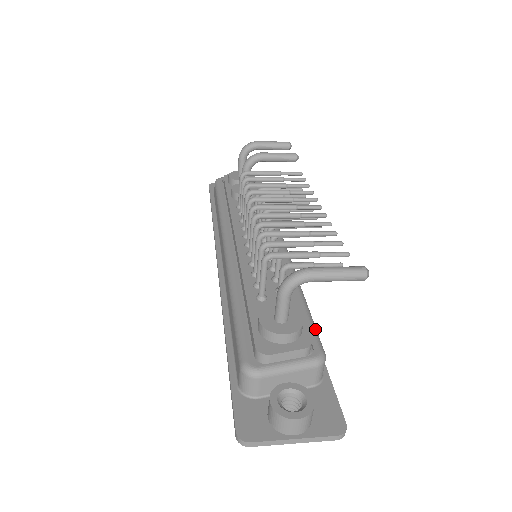
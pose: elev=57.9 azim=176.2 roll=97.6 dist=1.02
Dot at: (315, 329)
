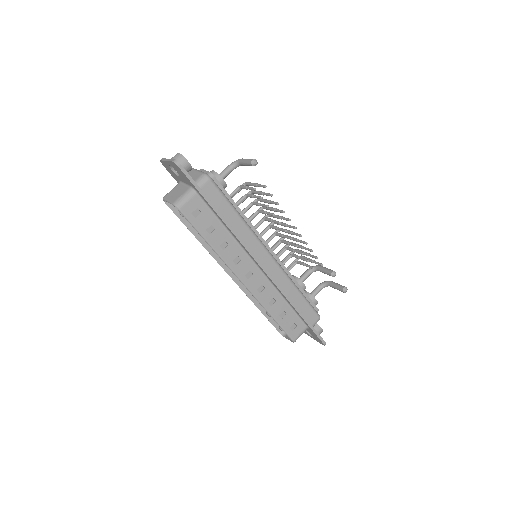
Dot at: occluded
